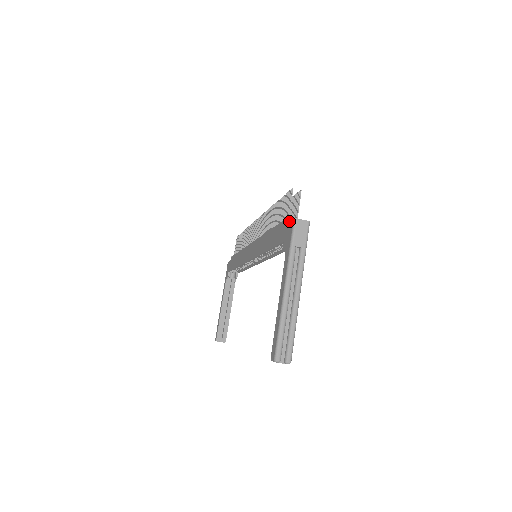
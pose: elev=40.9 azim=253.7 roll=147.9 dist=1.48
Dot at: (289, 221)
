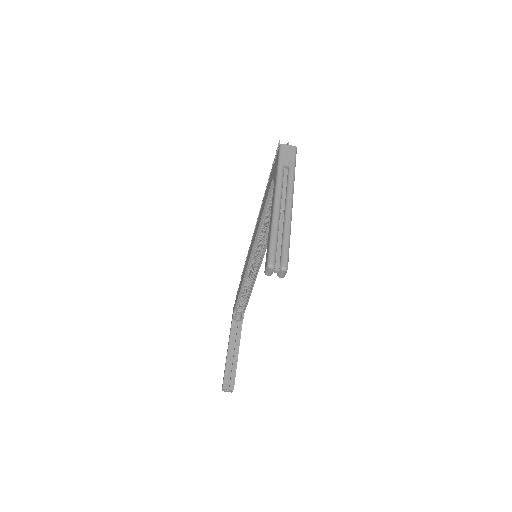
Dot at: occluded
